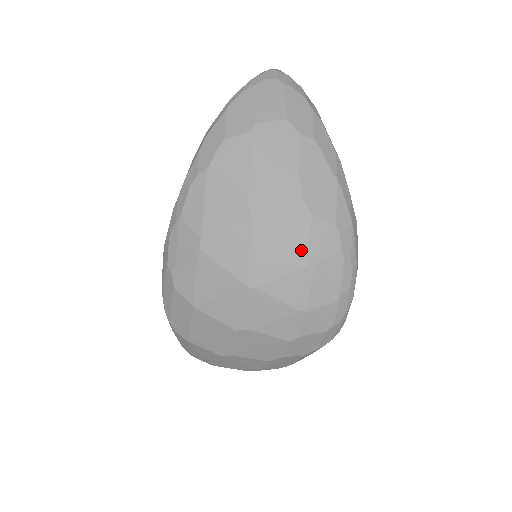
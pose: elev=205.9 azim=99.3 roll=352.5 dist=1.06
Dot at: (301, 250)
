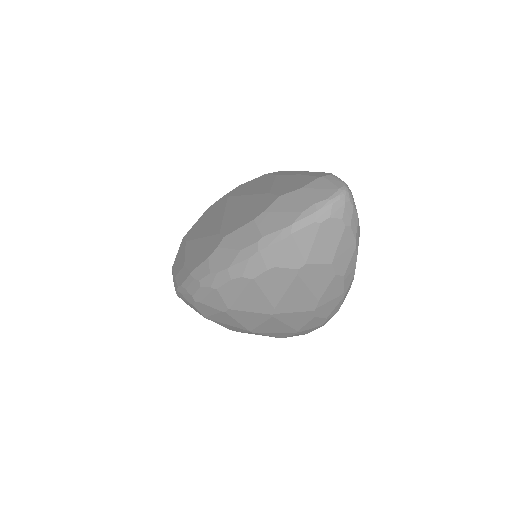
Dot at: (297, 328)
